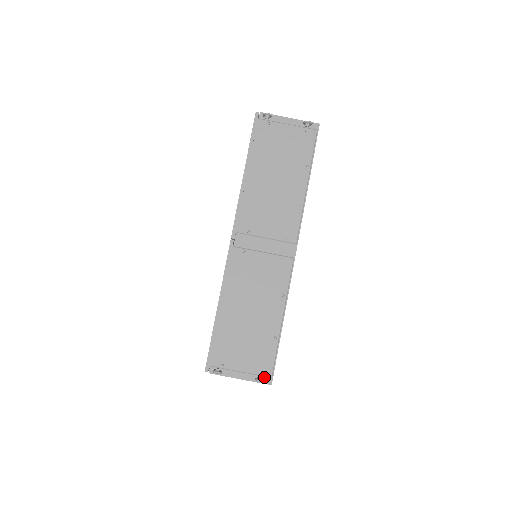
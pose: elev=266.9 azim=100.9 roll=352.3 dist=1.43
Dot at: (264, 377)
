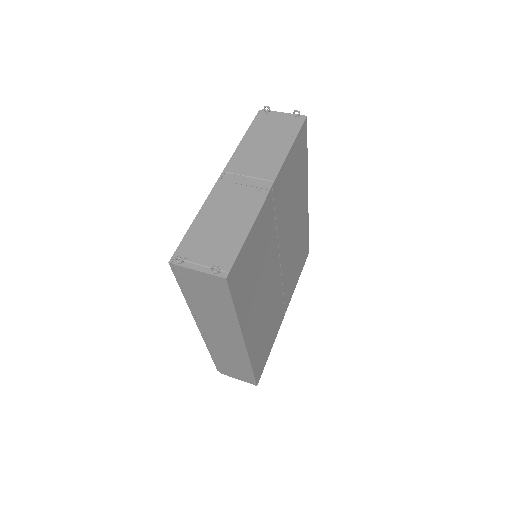
Dot at: (221, 271)
